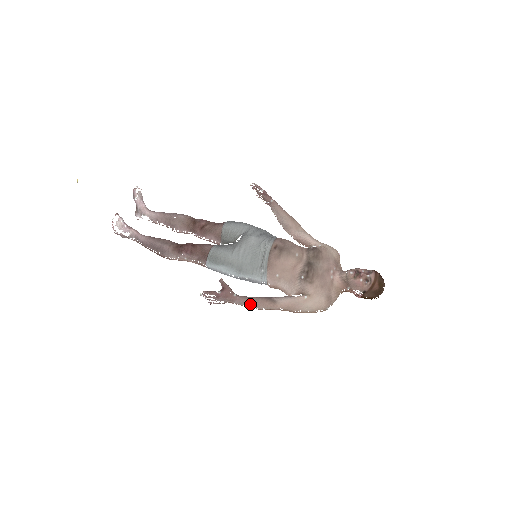
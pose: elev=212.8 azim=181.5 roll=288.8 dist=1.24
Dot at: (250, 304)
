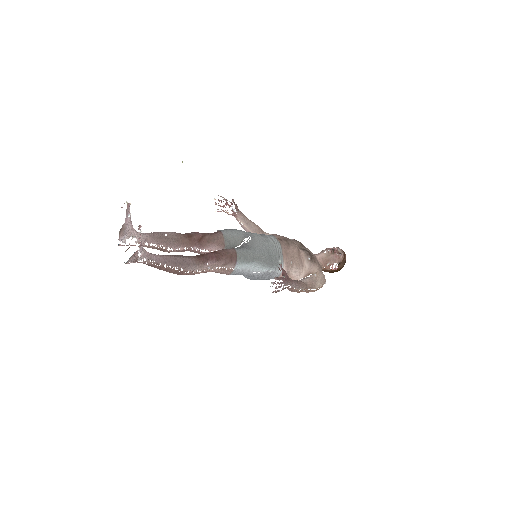
Dot at: (298, 286)
